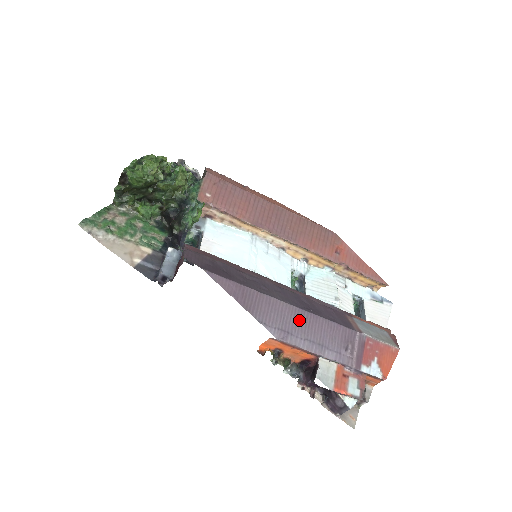
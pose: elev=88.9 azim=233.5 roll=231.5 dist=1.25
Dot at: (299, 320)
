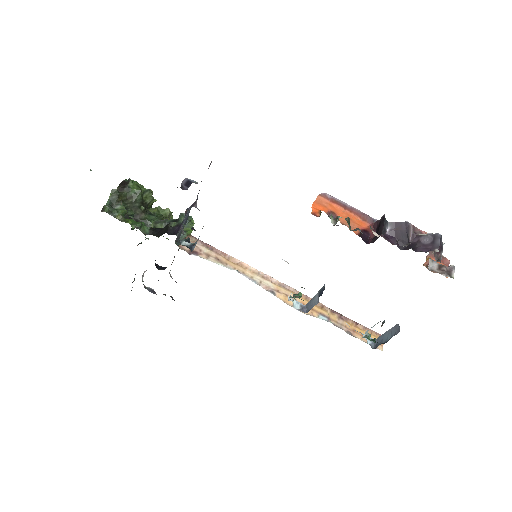
Dot at: occluded
